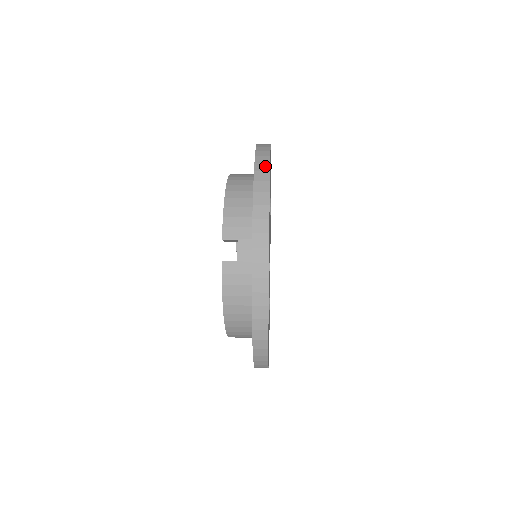
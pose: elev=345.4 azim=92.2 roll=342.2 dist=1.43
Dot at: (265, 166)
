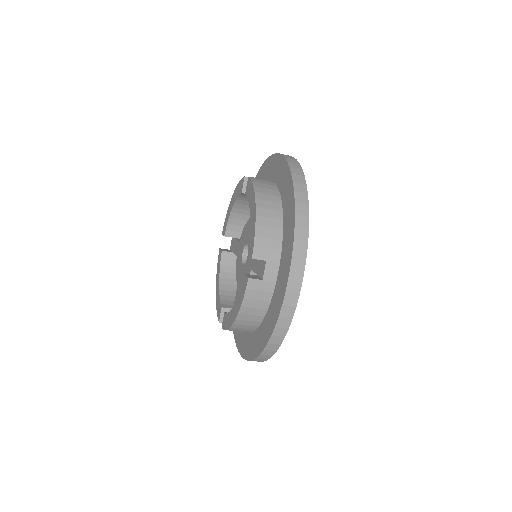
Dot at: (304, 197)
